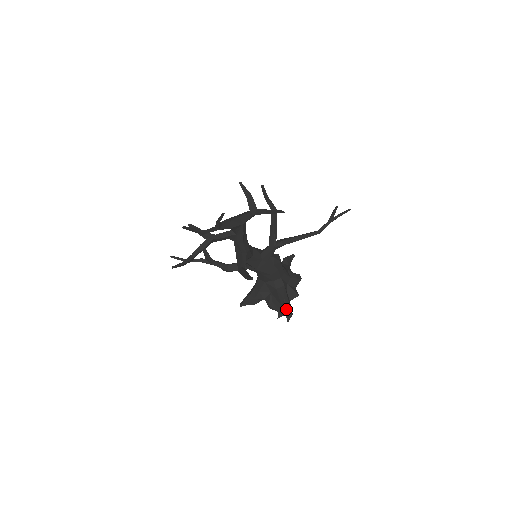
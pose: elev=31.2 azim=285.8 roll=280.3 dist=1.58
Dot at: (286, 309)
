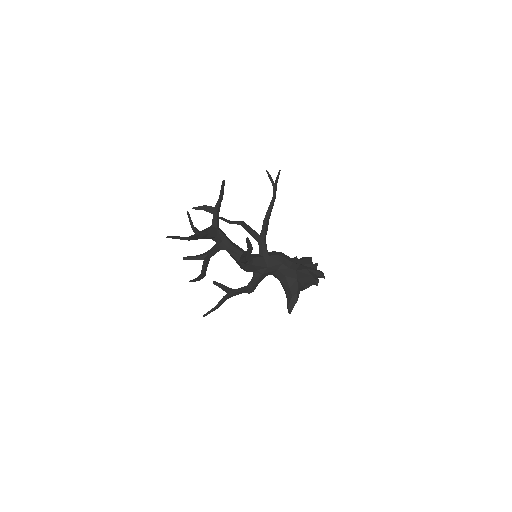
Dot at: (314, 273)
